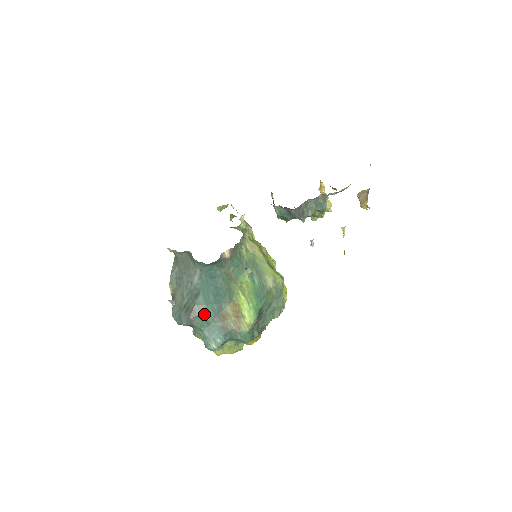
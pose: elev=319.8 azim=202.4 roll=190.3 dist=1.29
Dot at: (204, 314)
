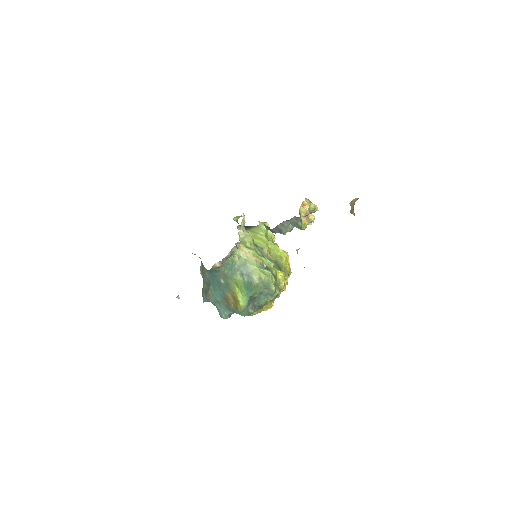
Dot at: (215, 297)
